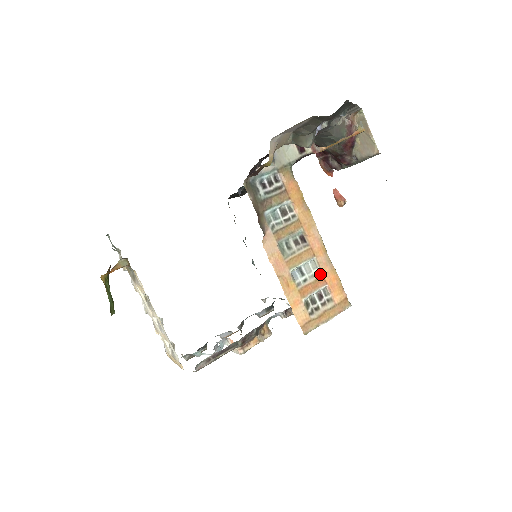
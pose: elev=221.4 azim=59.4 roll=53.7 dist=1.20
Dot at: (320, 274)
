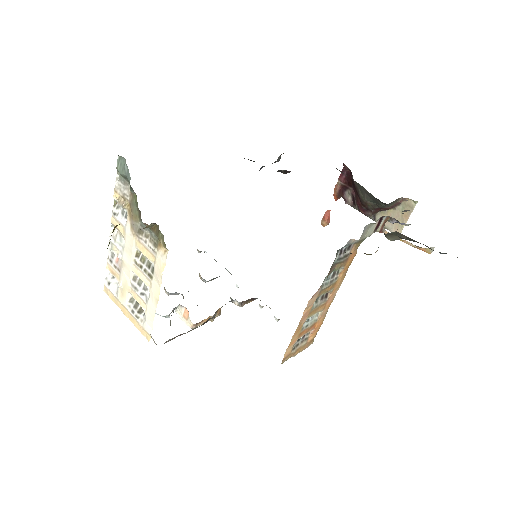
Dot at: (316, 321)
